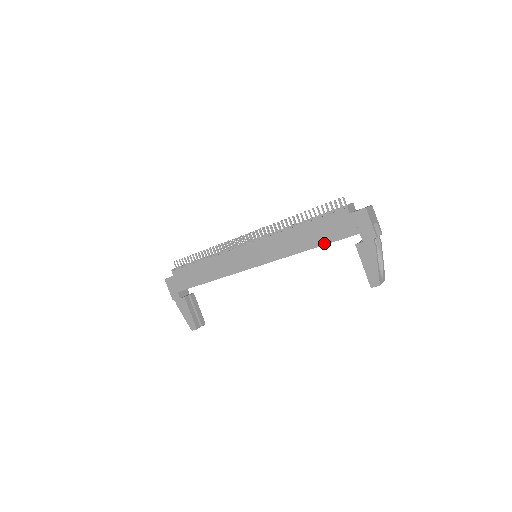
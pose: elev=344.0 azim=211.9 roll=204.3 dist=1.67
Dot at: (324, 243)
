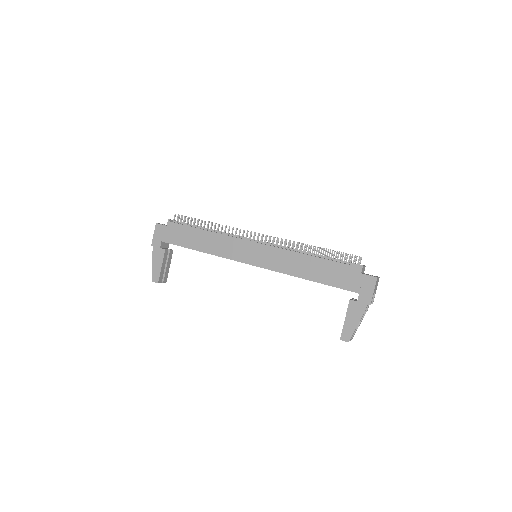
Dot at: (325, 283)
